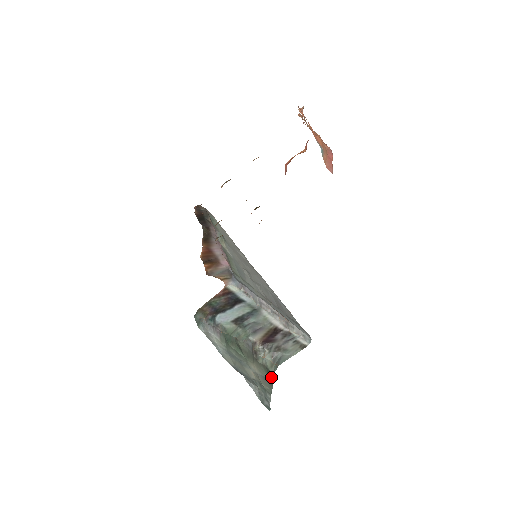
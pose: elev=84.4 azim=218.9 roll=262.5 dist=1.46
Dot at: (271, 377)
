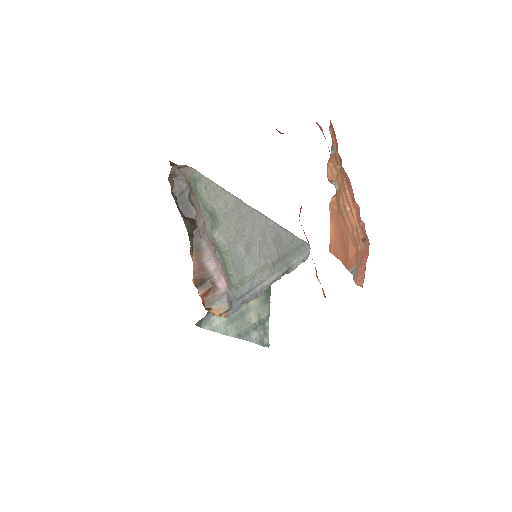
Dot at: (268, 291)
